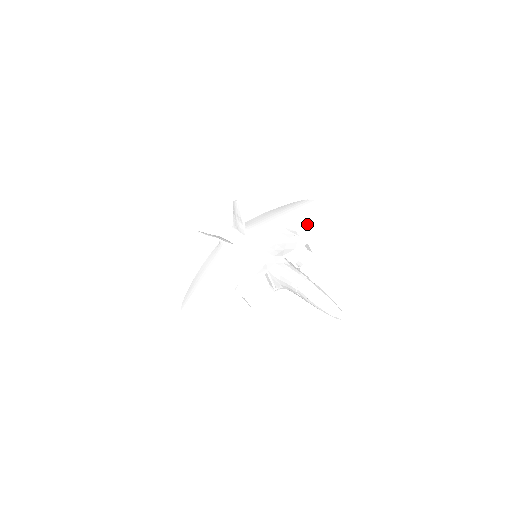
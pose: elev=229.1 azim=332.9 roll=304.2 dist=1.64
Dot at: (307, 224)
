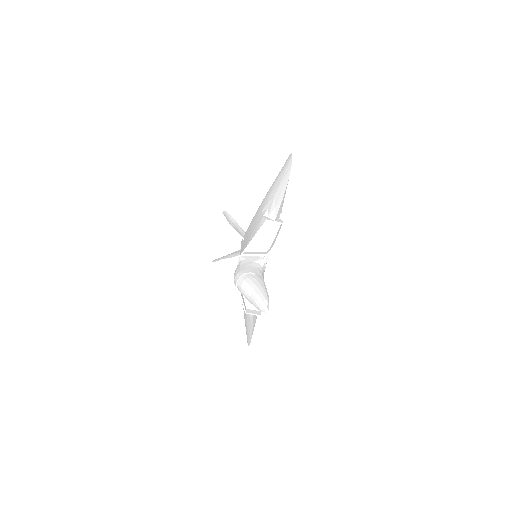
Dot at: (277, 192)
